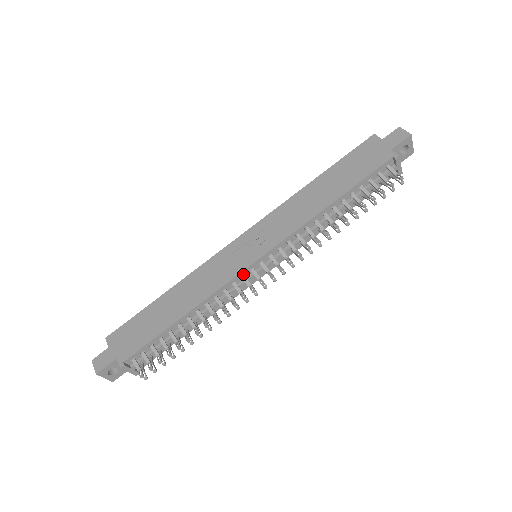
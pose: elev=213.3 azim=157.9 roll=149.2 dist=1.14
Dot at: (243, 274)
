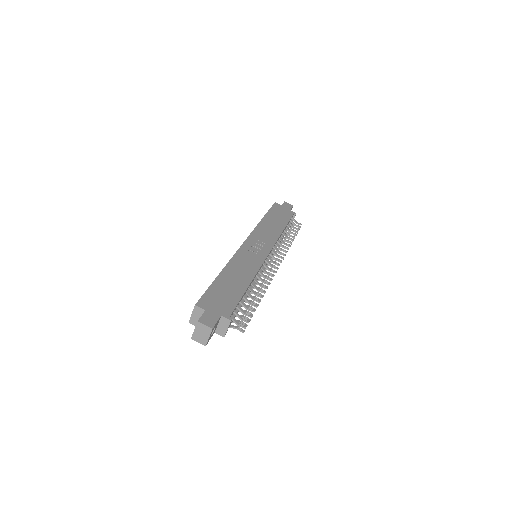
Dot at: occluded
